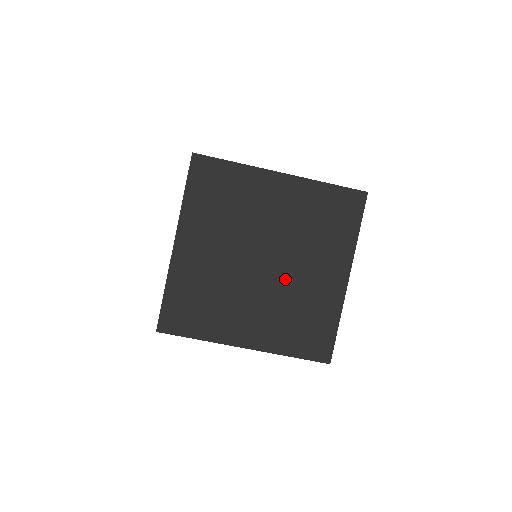
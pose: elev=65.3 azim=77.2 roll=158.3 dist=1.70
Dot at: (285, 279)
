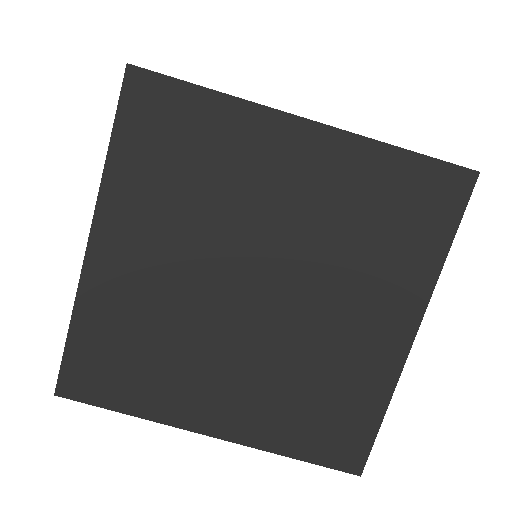
Dot at: (294, 325)
